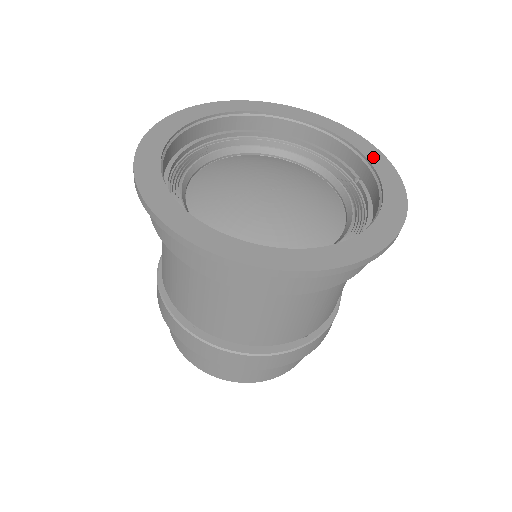
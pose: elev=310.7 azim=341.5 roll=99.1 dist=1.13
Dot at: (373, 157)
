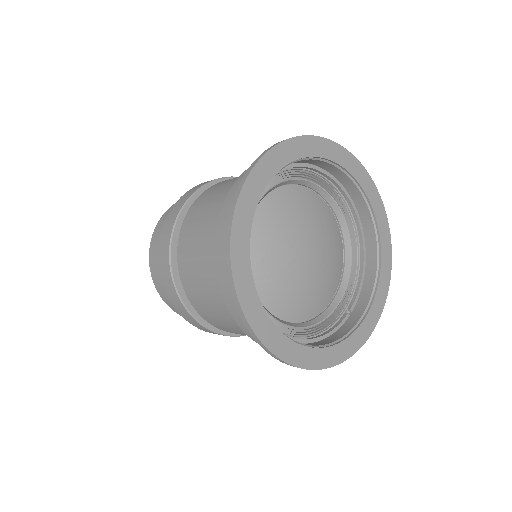
Dot at: (371, 317)
